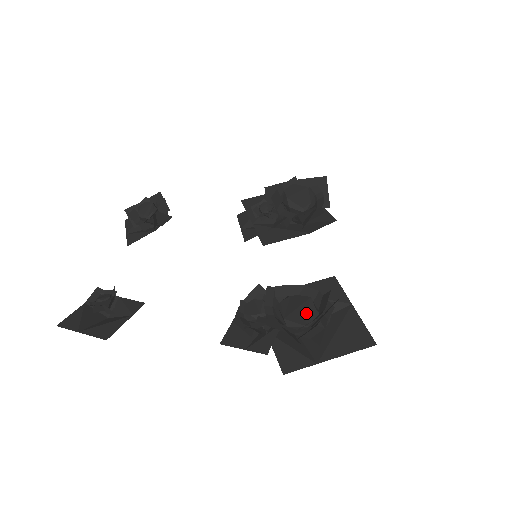
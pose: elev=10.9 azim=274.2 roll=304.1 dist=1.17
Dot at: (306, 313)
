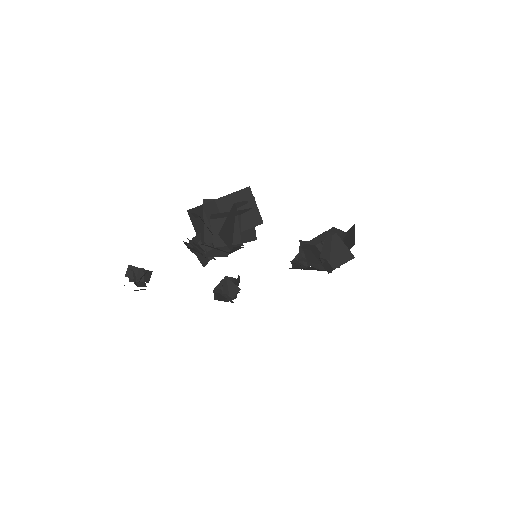
Dot at: occluded
